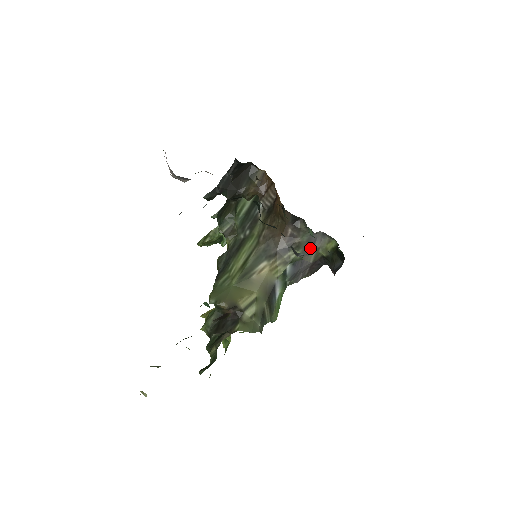
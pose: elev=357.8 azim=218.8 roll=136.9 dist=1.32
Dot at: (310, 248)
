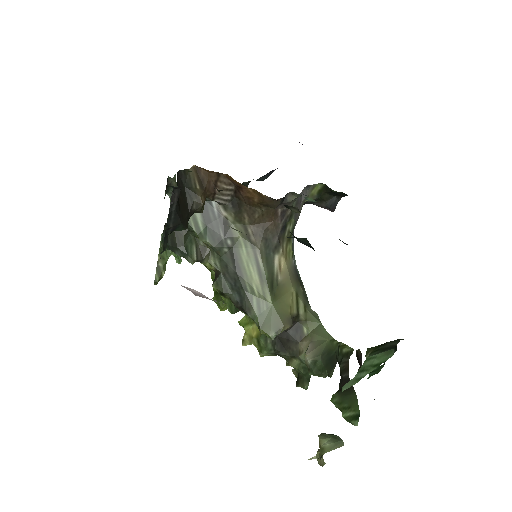
Dot at: (299, 207)
